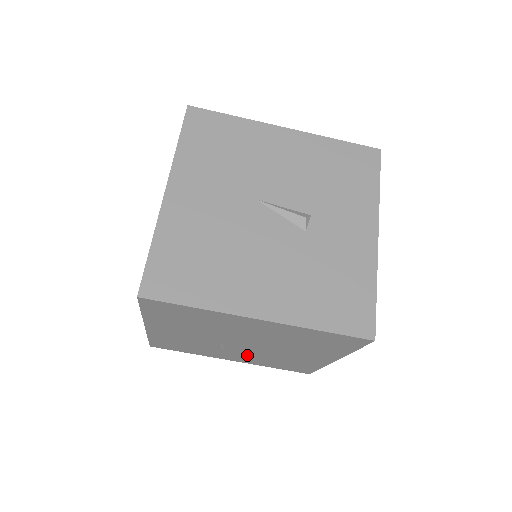
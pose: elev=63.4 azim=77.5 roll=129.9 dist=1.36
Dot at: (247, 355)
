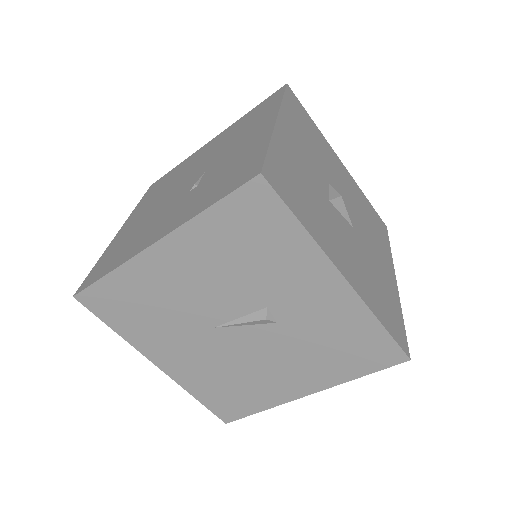
Dot at: occluded
